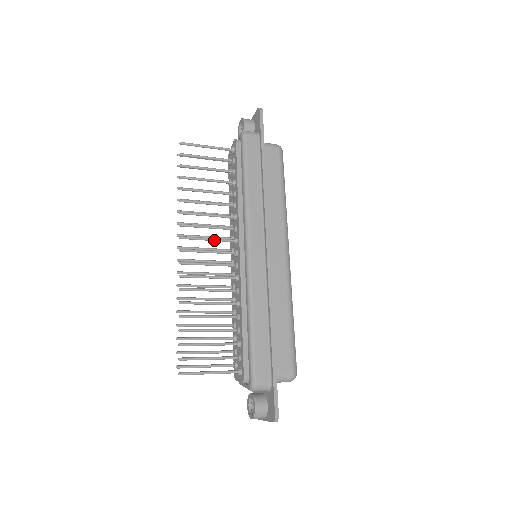
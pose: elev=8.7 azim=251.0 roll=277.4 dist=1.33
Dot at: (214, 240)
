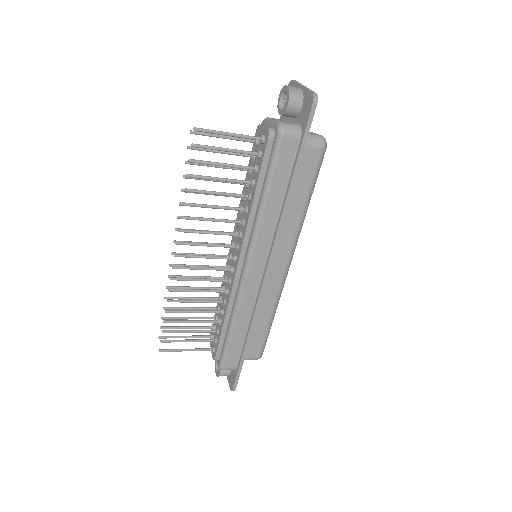
Dot at: (214, 246)
